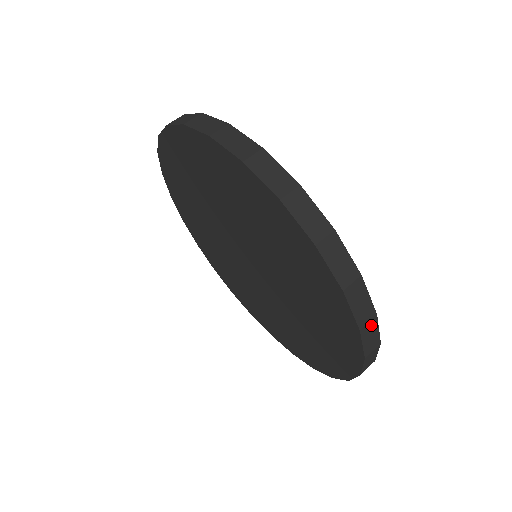
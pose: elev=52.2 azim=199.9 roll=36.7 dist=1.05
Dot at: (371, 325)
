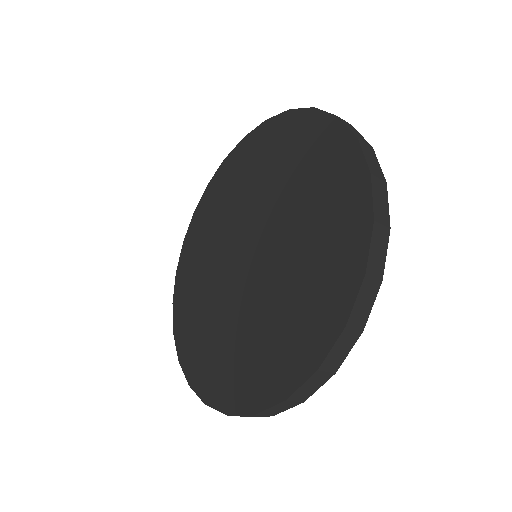
Dot at: occluded
